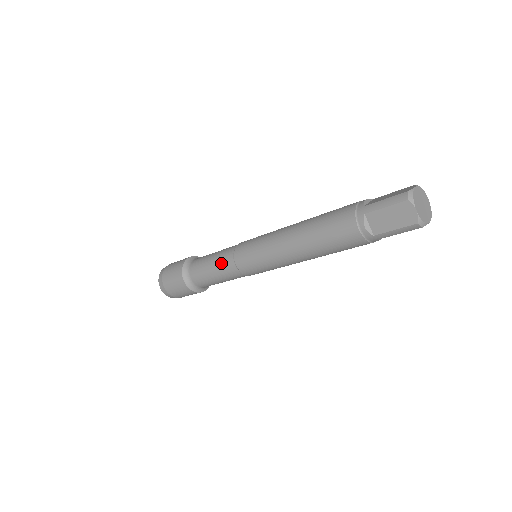
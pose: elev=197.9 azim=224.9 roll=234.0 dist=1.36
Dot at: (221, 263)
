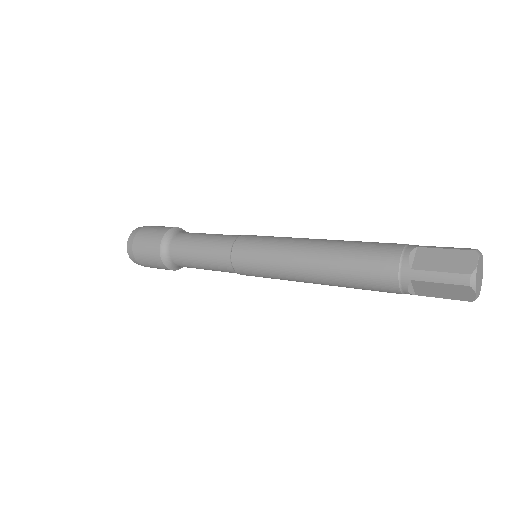
Dot at: (214, 263)
